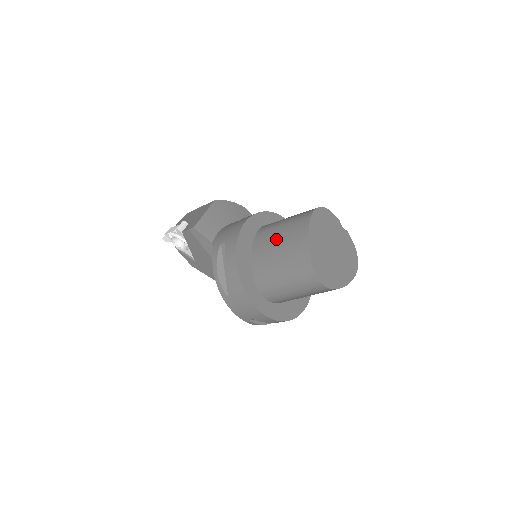
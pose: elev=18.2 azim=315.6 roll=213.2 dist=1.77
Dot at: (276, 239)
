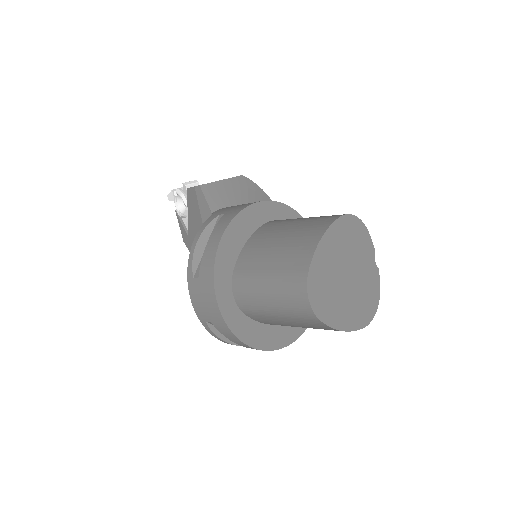
Dot at: (283, 231)
